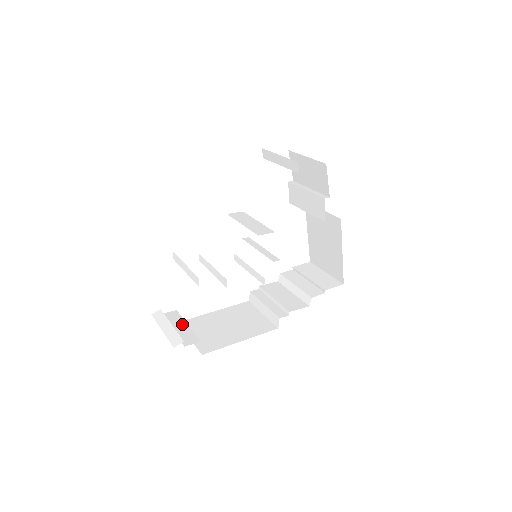
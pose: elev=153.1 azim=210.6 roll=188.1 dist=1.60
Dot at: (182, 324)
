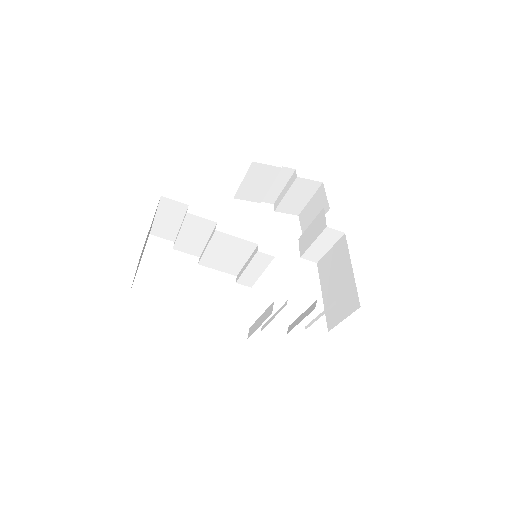
Dot at: occluded
